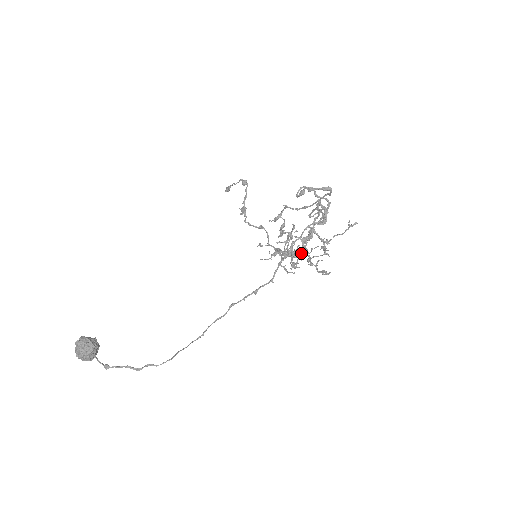
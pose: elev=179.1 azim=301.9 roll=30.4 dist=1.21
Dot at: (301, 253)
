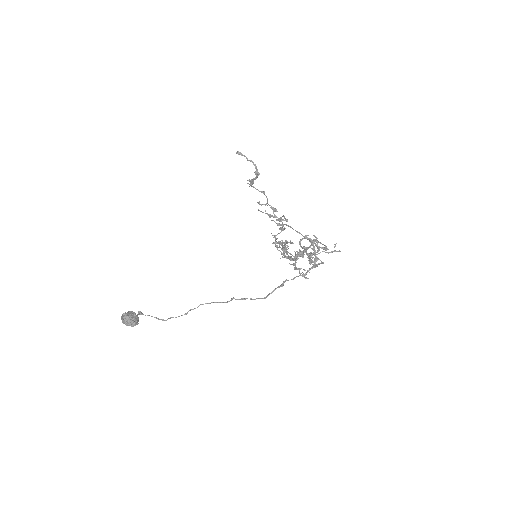
Dot at: (291, 260)
